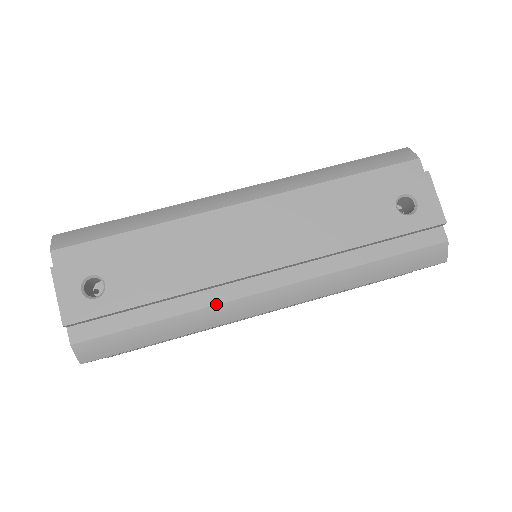
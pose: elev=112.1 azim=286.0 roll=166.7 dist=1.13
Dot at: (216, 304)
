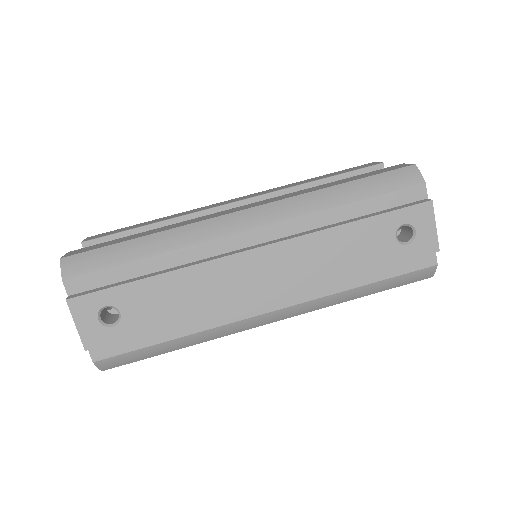
Dot at: (223, 325)
